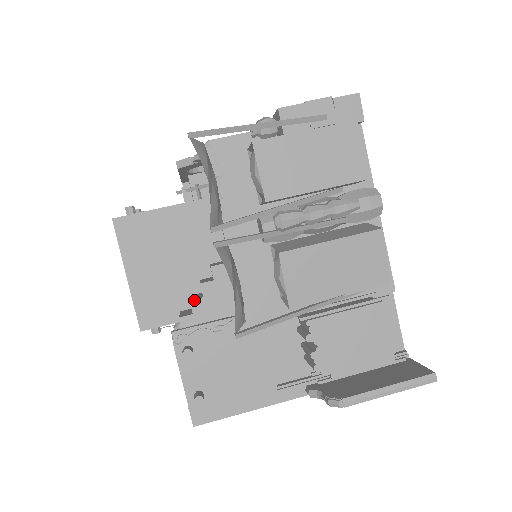
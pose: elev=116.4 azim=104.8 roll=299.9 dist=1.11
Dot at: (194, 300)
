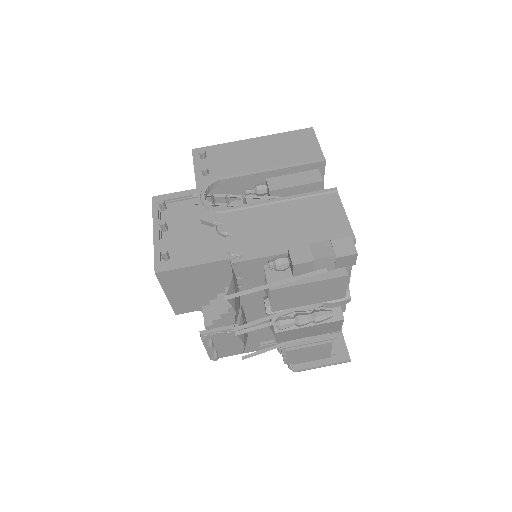
Dot at: (215, 320)
